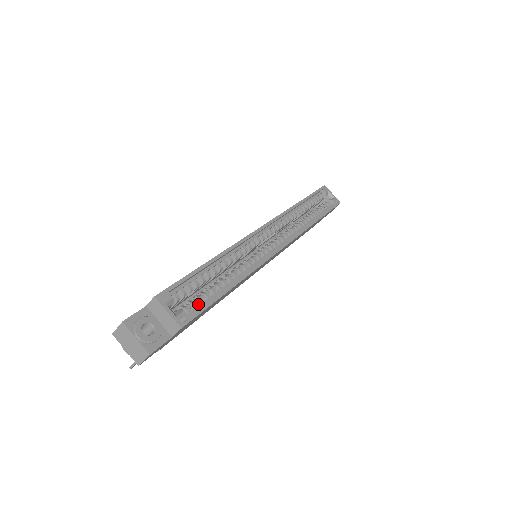
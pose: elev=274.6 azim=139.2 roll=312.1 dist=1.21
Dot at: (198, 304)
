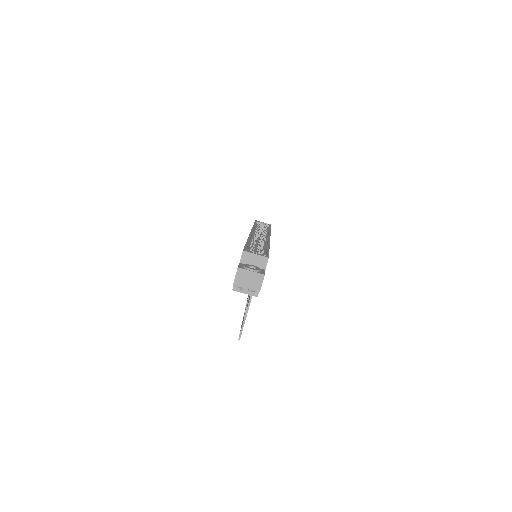
Dot at: occluded
